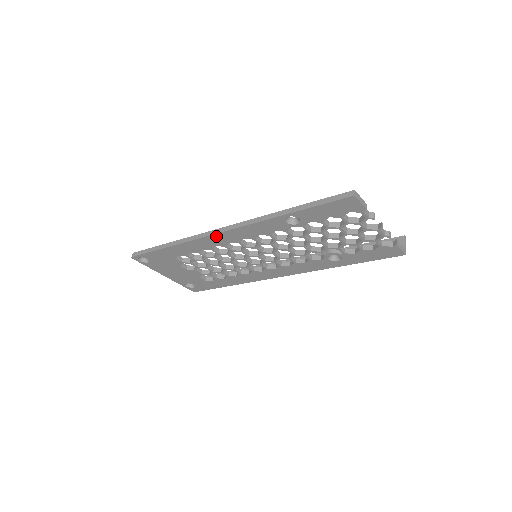
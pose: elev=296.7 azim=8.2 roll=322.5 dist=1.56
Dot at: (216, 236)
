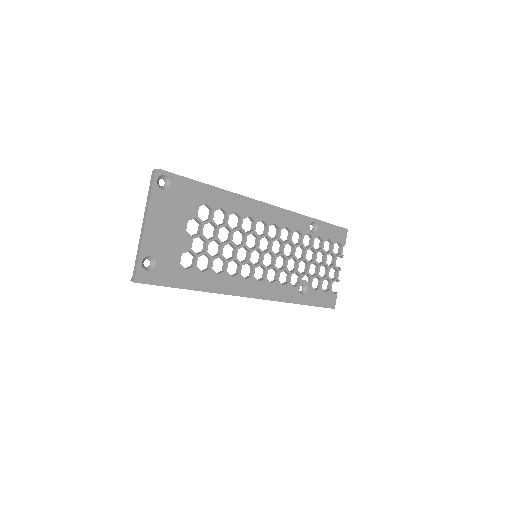
Dot at: (262, 205)
